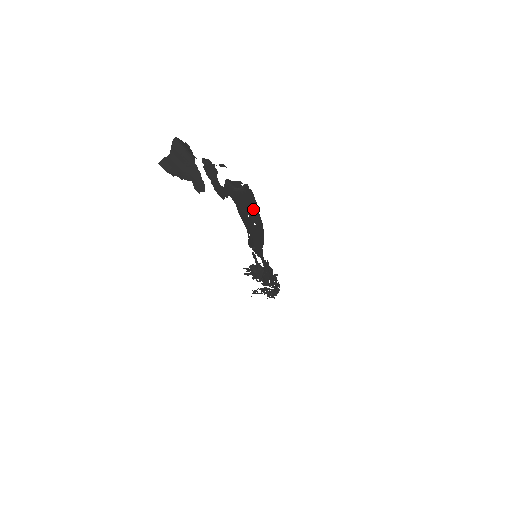
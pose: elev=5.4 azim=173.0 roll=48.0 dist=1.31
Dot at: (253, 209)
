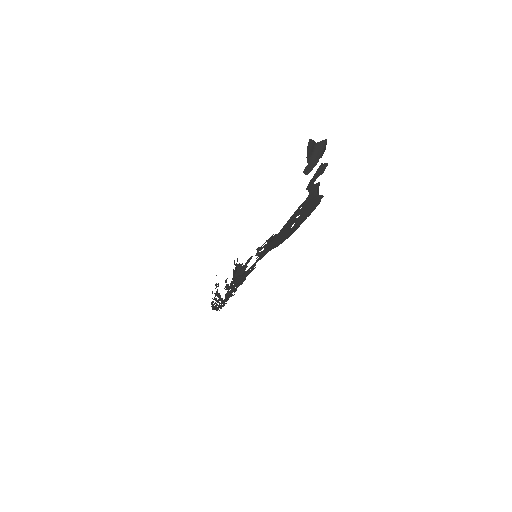
Dot at: (306, 215)
